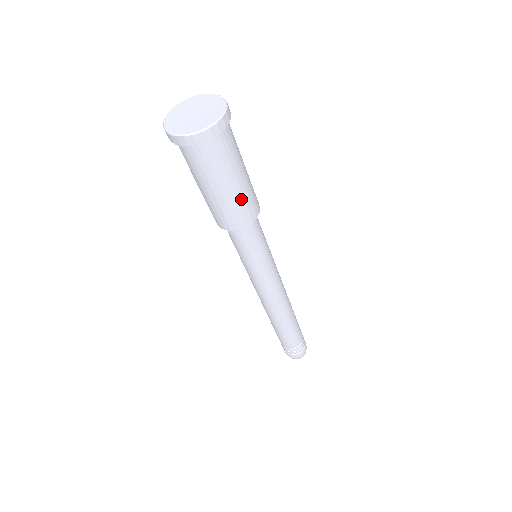
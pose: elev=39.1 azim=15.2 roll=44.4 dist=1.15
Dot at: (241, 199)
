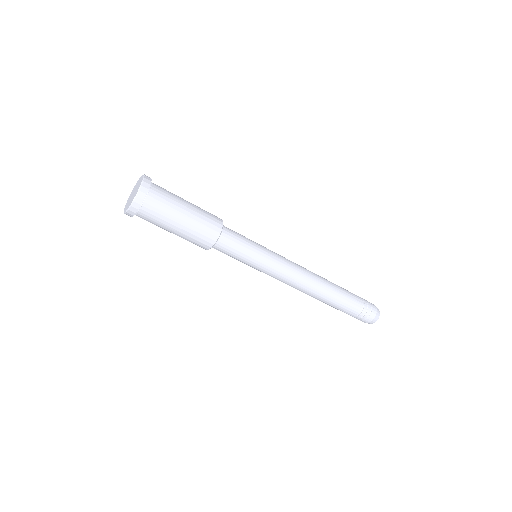
Dot at: (199, 220)
